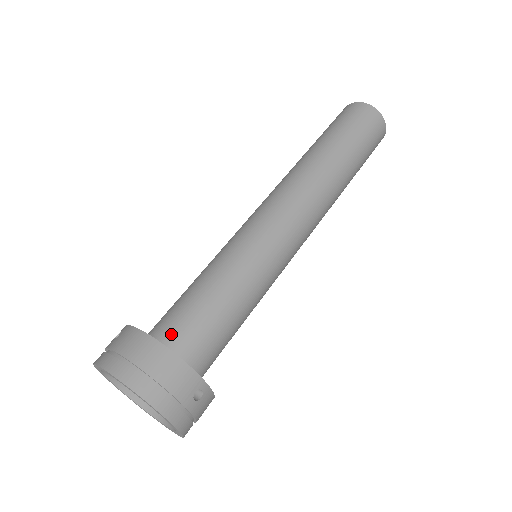
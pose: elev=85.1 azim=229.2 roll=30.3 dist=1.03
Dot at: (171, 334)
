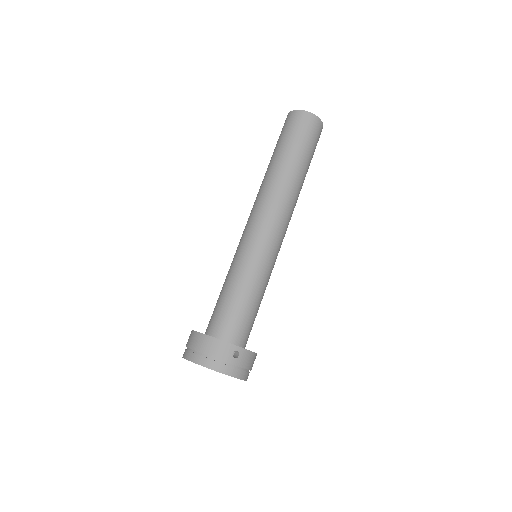
Dot at: (213, 326)
